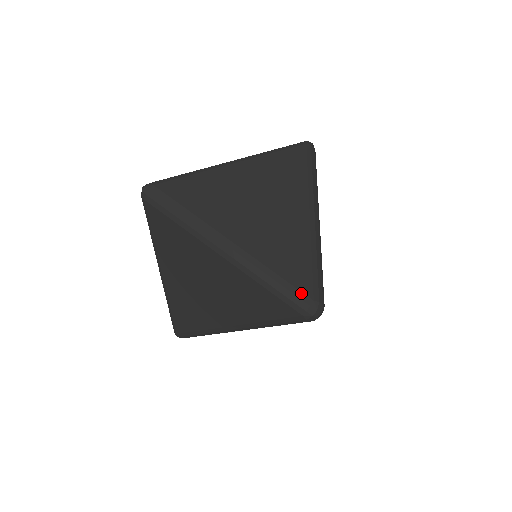
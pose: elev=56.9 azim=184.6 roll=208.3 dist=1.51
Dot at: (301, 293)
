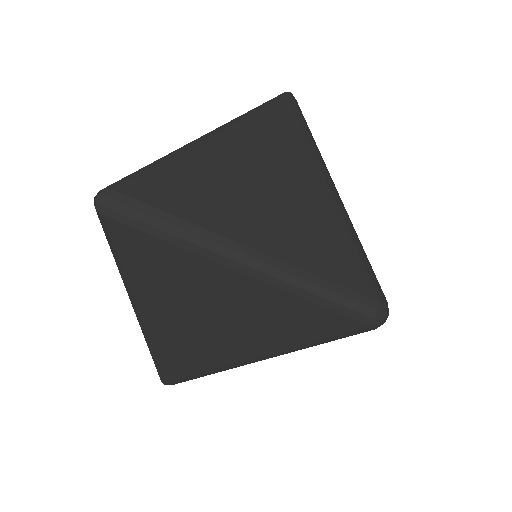
Dot at: (363, 297)
